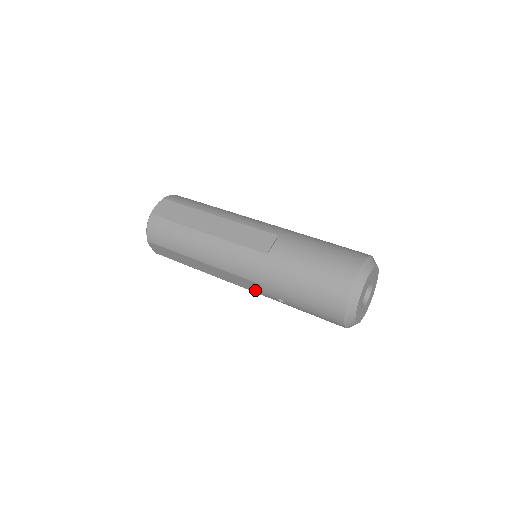
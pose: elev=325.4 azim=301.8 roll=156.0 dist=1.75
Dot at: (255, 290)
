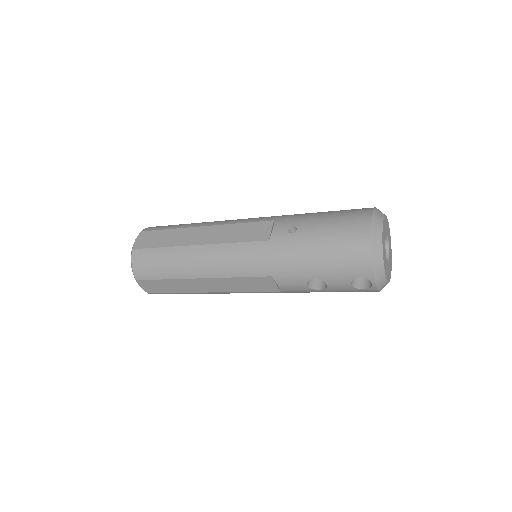
Dot at: (259, 237)
